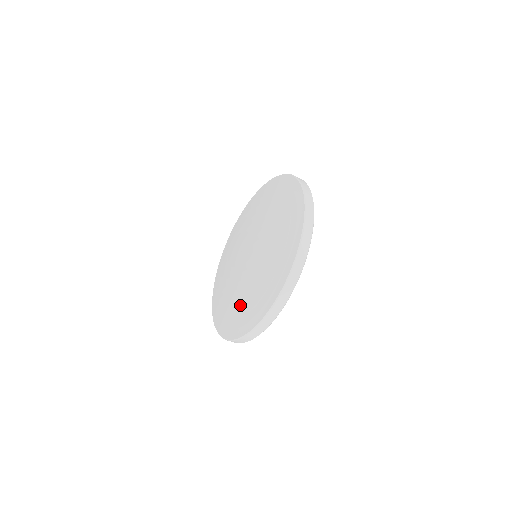
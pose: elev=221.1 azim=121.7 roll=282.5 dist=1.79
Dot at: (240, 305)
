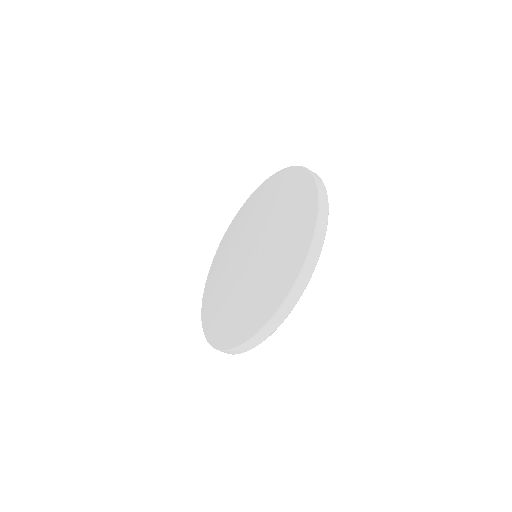
Dot at: (265, 282)
